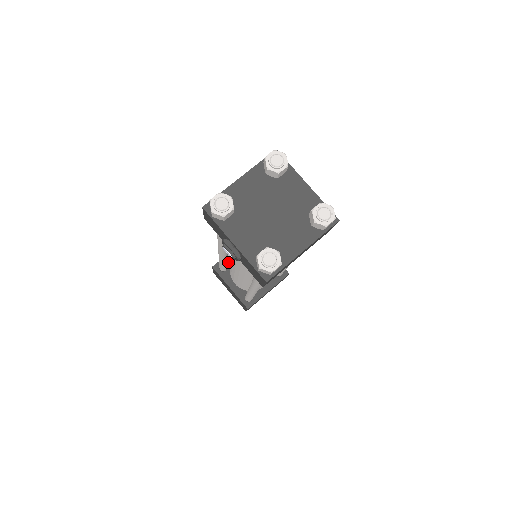
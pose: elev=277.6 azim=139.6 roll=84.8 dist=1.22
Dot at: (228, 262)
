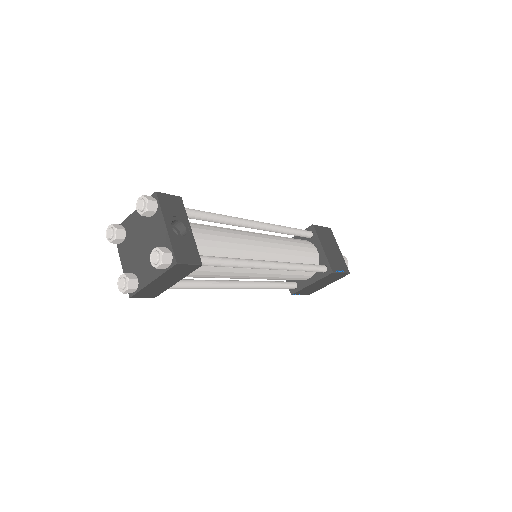
Dot at: occluded
